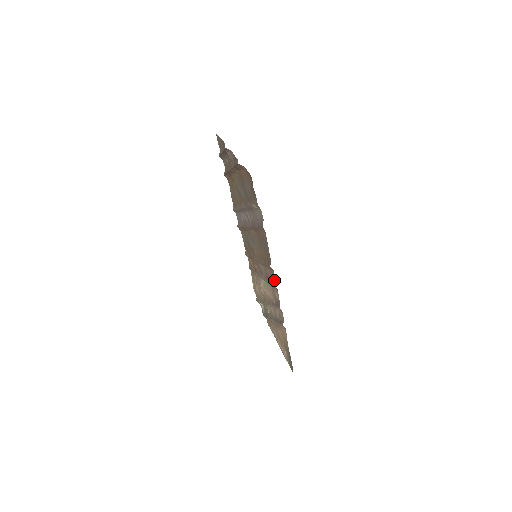
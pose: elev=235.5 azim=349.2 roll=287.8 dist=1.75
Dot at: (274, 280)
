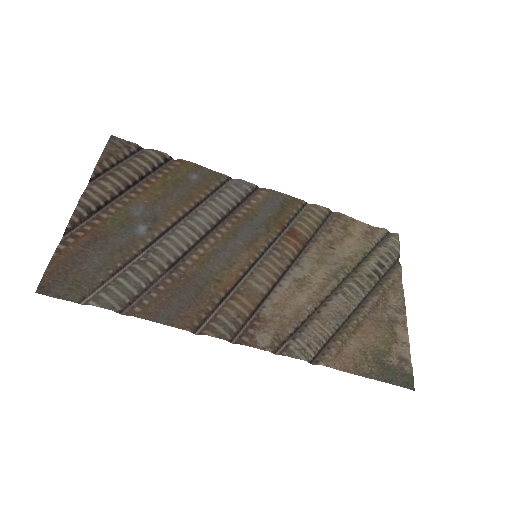
Dot at: (230, 334)
